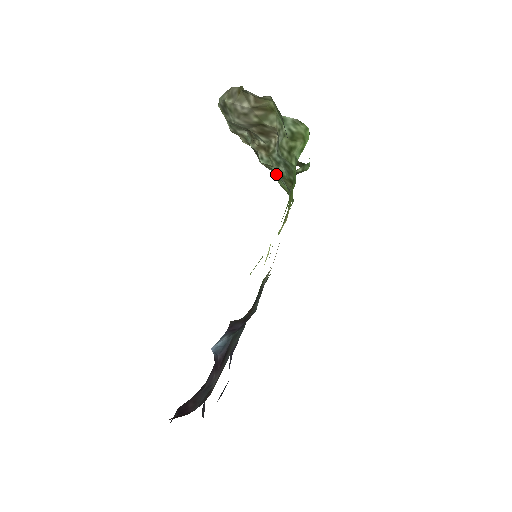
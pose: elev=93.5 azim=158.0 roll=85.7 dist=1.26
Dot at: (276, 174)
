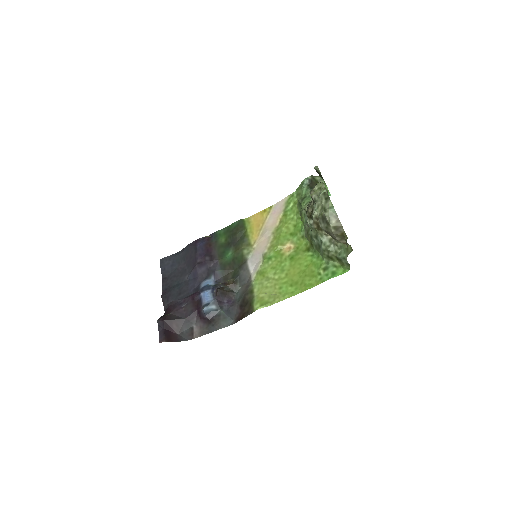
Dot at: occluded
